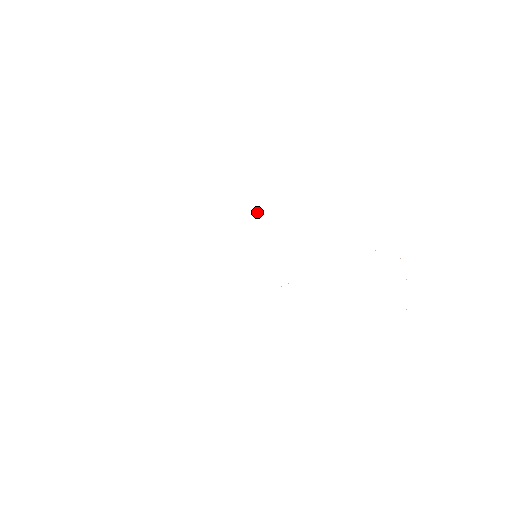
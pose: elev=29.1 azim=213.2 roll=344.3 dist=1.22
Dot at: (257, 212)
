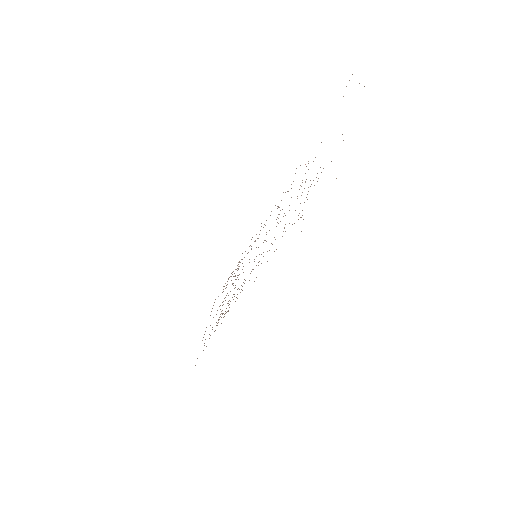
Dot at: occluded
